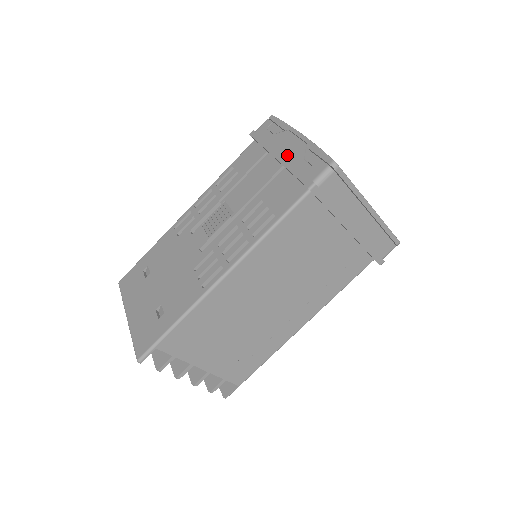
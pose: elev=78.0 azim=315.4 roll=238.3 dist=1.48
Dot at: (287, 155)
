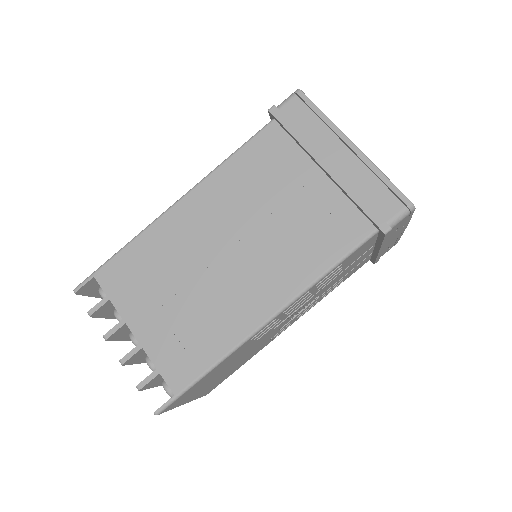
Dot at: occluded
